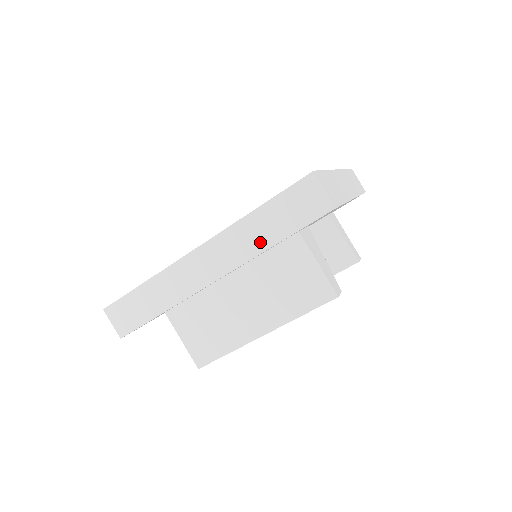
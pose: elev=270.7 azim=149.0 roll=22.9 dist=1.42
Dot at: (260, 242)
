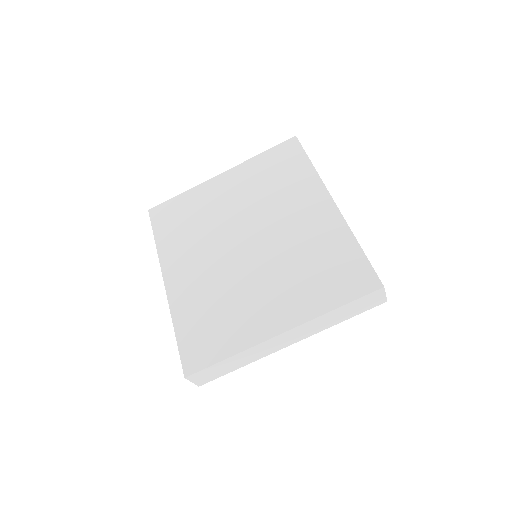
Dot at: occluded
